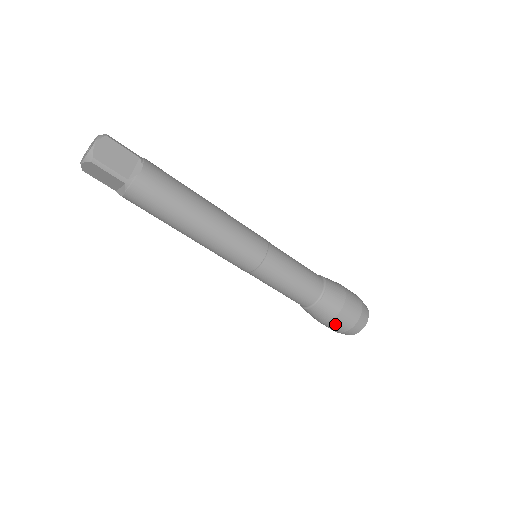
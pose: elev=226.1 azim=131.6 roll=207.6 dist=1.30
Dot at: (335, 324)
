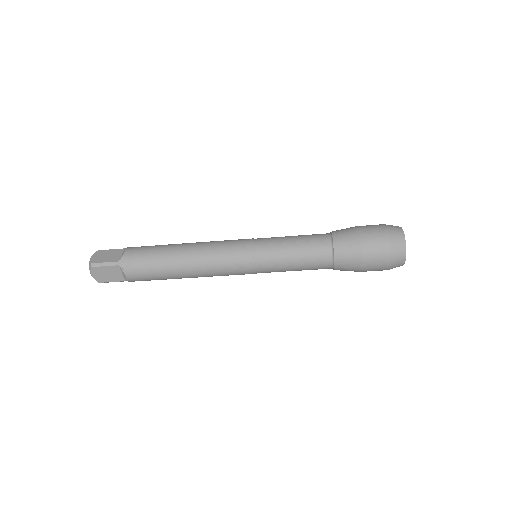
Dot at: occluded
